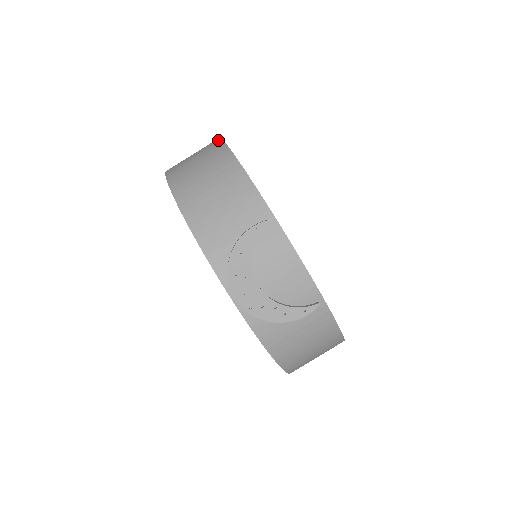
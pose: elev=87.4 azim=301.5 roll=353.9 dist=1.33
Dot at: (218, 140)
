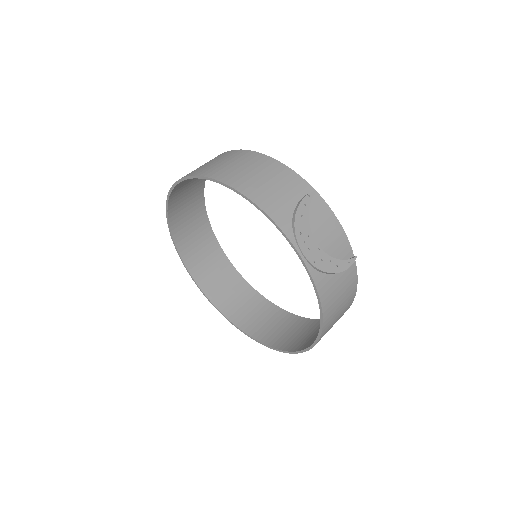
Dot at: (229, 151)
